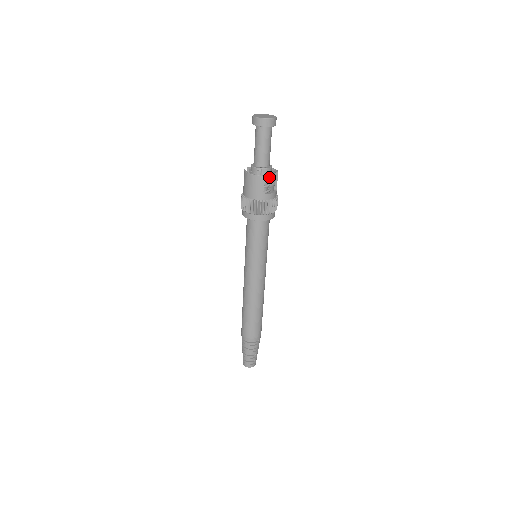
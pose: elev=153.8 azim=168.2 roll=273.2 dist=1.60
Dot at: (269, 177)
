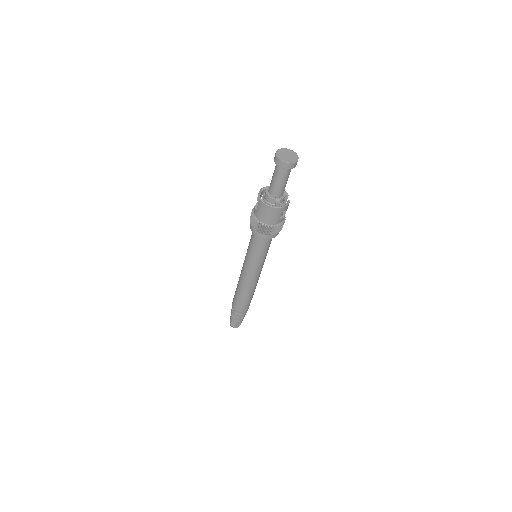
Dot at: (287, 206)
